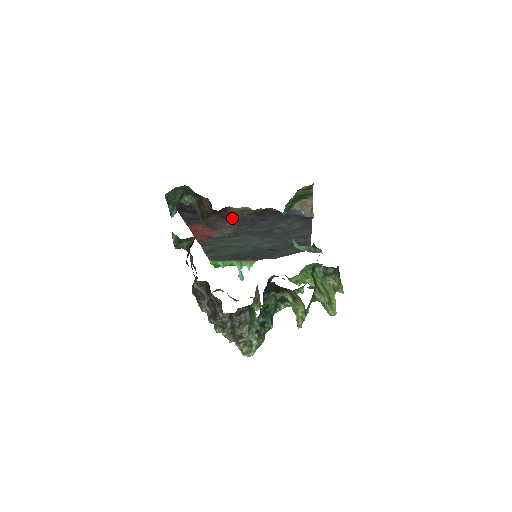
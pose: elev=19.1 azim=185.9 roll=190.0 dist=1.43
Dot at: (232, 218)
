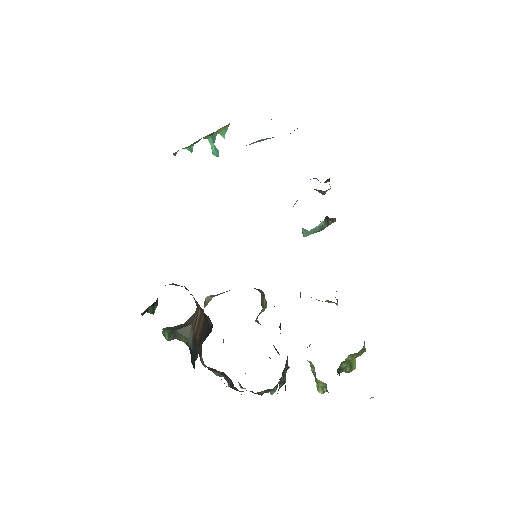
Dot at: occluded
